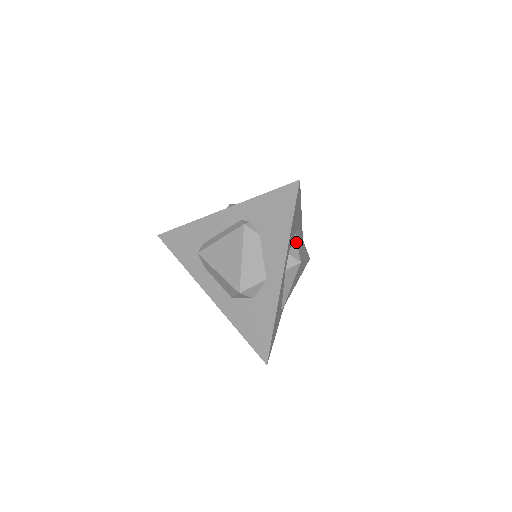
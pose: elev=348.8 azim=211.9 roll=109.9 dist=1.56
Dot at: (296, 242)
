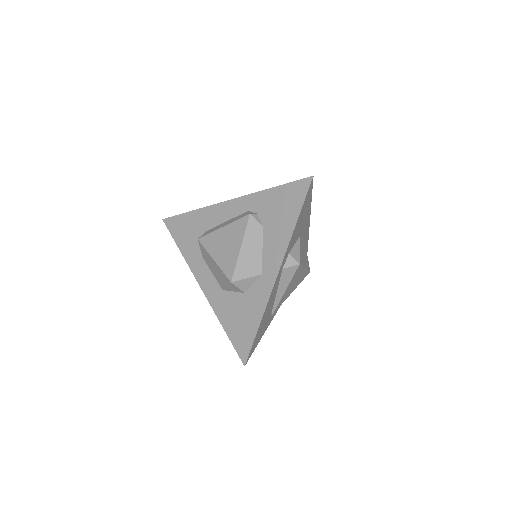
Dot at: (299, 245)
